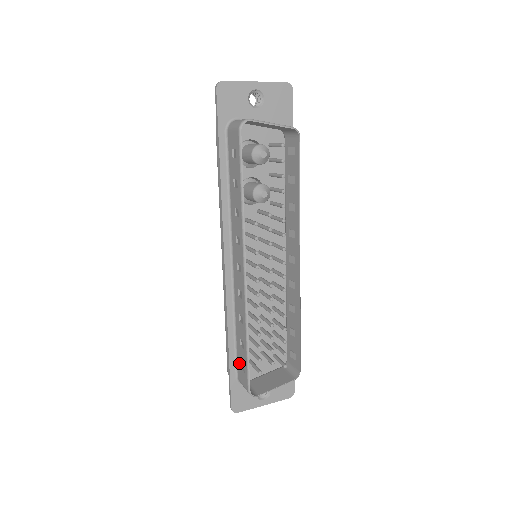
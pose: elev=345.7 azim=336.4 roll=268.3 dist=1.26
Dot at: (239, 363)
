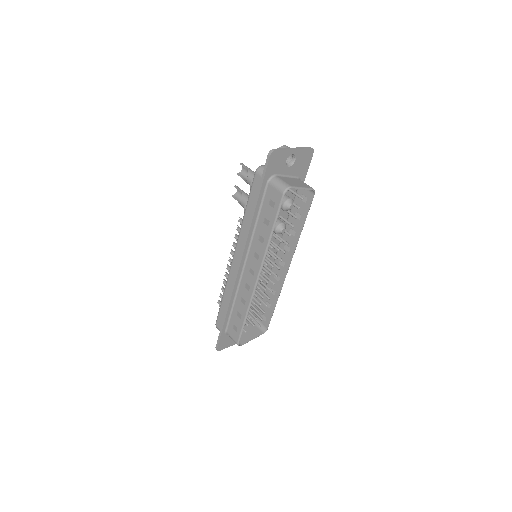
Dot at: (231, 324)
